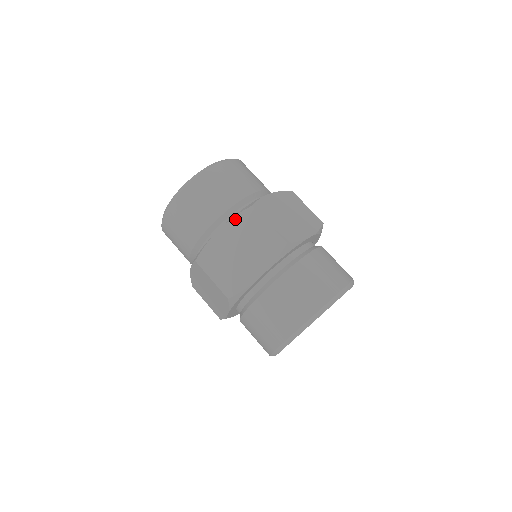
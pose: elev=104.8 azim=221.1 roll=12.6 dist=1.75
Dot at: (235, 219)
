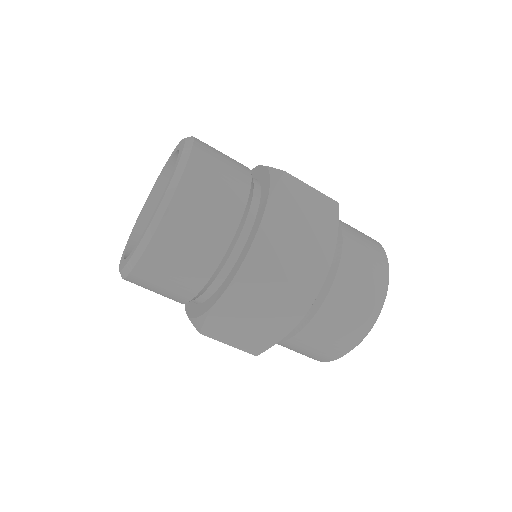
Dot at: (236, 285)
